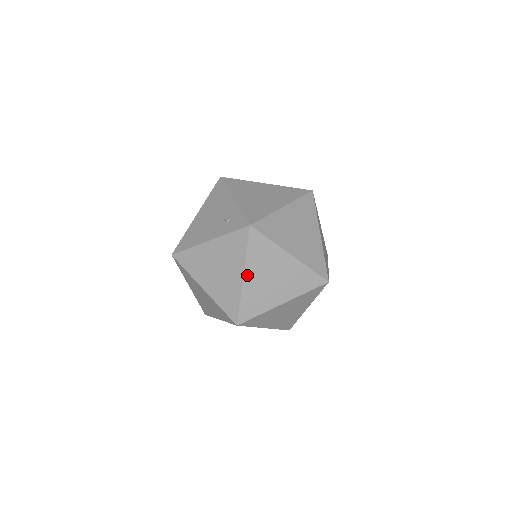
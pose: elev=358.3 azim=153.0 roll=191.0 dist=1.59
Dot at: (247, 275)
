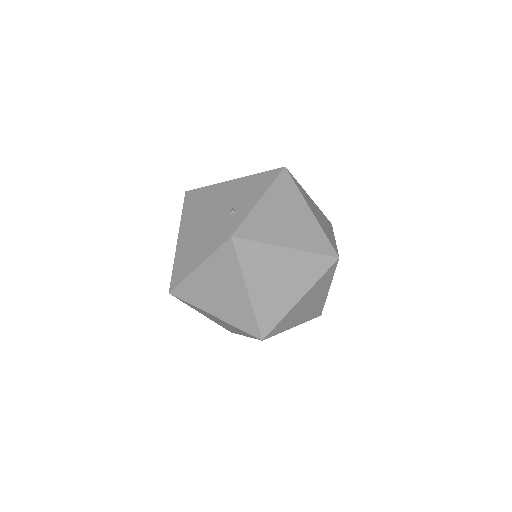
Dot at: (202, 269)
